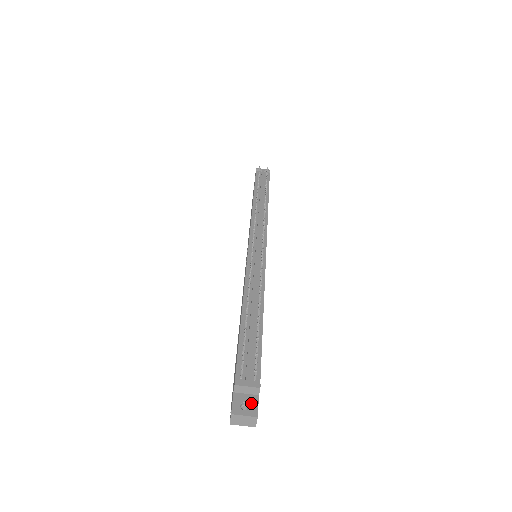
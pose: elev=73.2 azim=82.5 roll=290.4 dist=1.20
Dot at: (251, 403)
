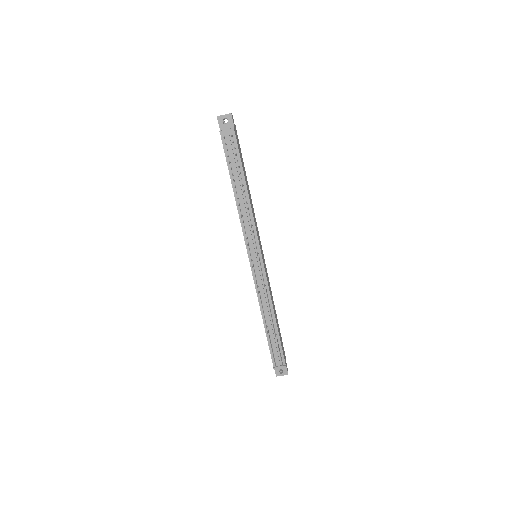
Dot at: (283, 369)
